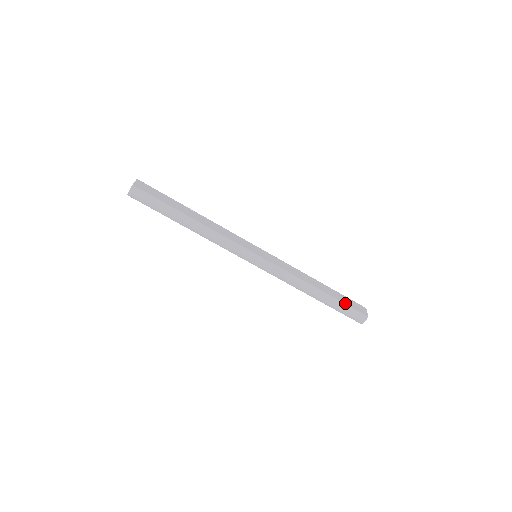
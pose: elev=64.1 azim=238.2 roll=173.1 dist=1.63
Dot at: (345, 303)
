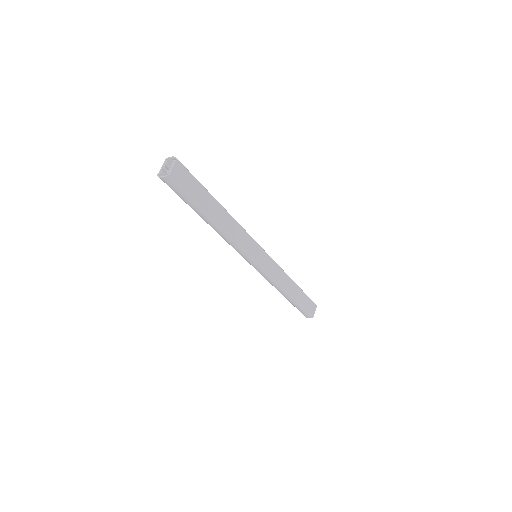
Dot at: (304, 306)
